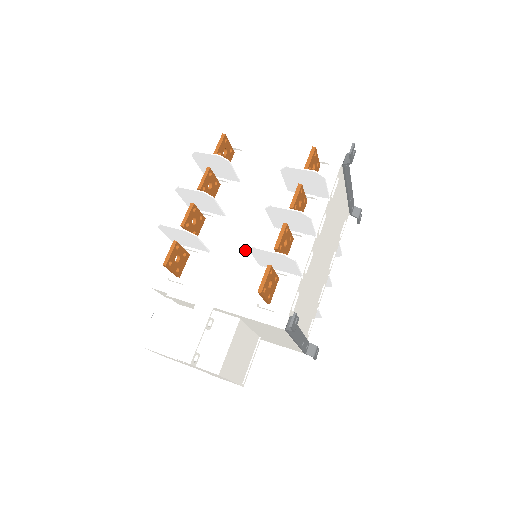
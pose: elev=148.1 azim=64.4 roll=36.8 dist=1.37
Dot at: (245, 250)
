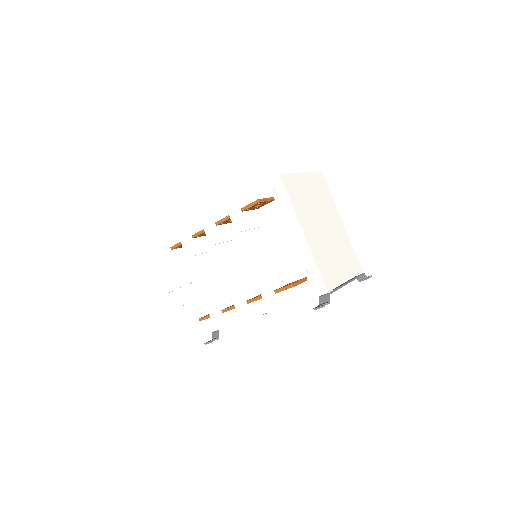
Dot at: (227, 274)
